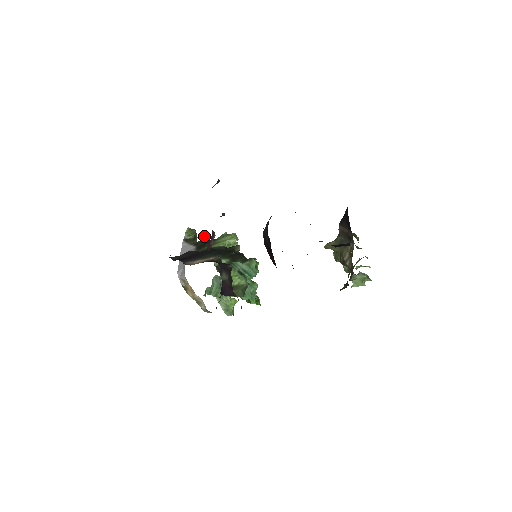
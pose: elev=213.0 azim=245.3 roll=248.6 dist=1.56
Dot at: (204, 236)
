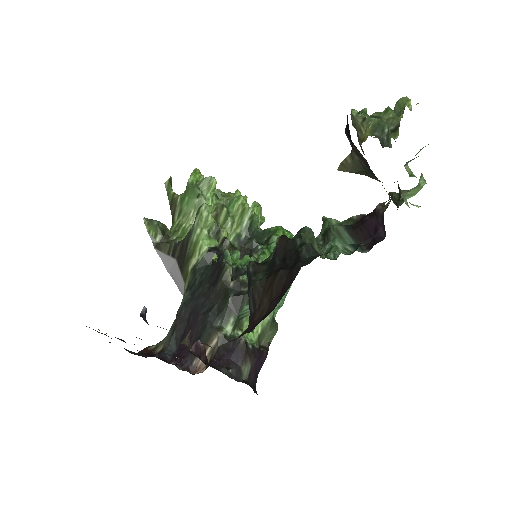
Dot at: (167, 190)
